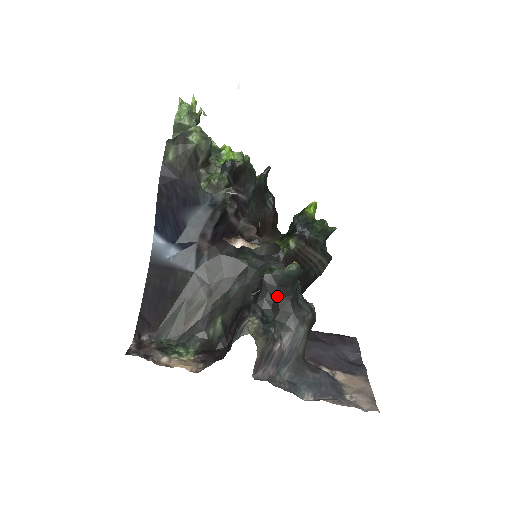
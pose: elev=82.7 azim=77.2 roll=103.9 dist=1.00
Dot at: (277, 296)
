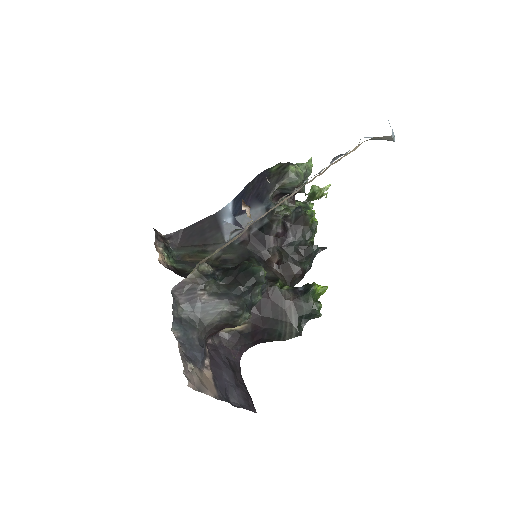
Dot at: (236, 277)
